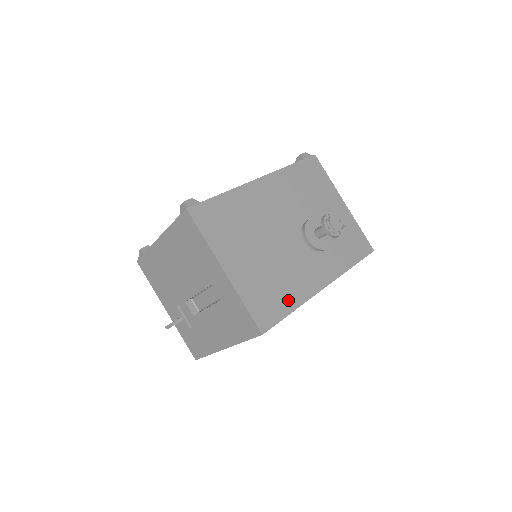
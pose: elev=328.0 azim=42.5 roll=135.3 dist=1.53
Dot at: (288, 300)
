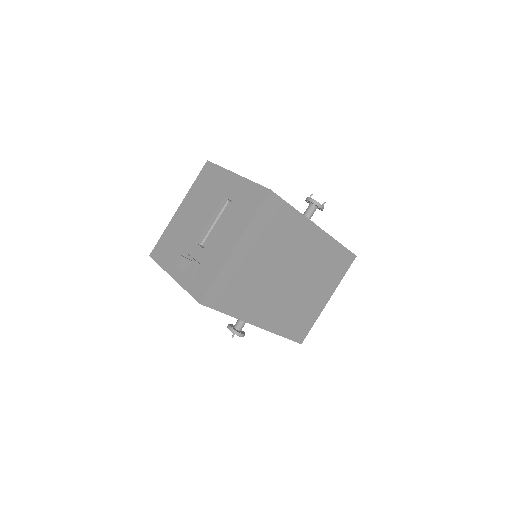
Dot at: occluded
